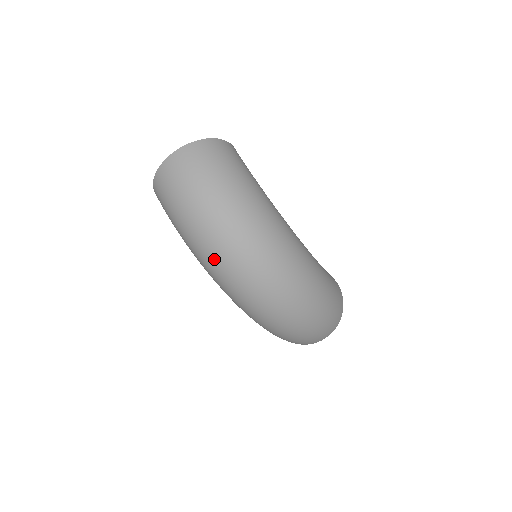
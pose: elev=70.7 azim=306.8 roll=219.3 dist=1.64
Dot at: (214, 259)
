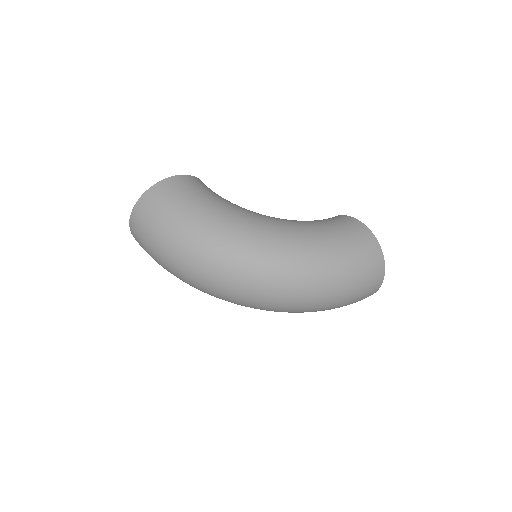
Dot at: (207, 293)
